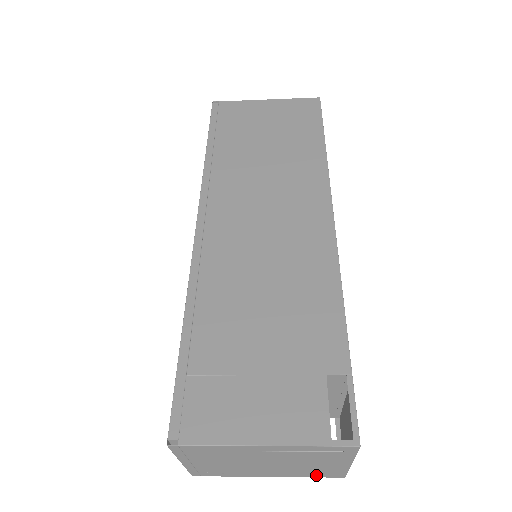
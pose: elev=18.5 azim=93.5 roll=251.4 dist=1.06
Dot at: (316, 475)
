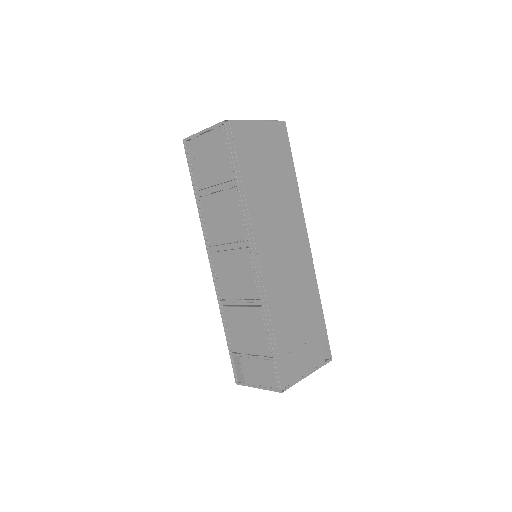
Dot at: occluded
